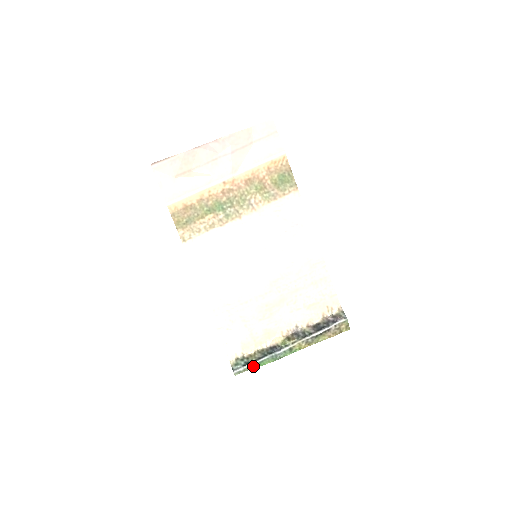
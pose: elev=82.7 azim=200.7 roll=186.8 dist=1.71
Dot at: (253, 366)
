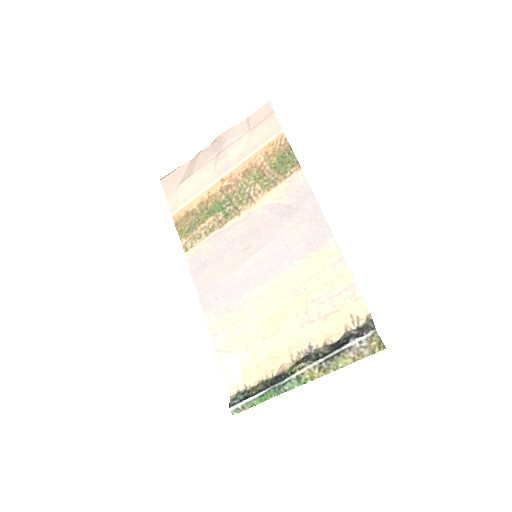
Dot at: (253, 402)
